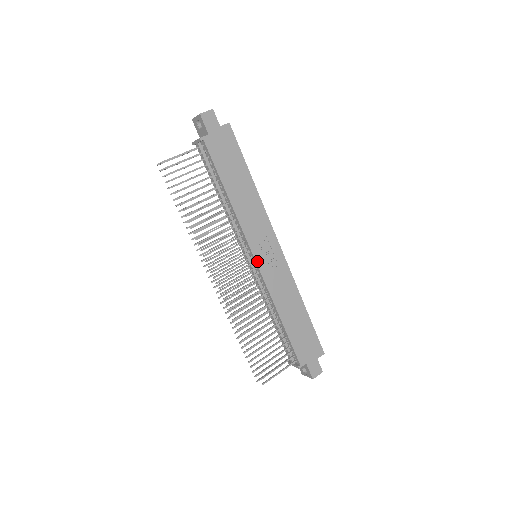
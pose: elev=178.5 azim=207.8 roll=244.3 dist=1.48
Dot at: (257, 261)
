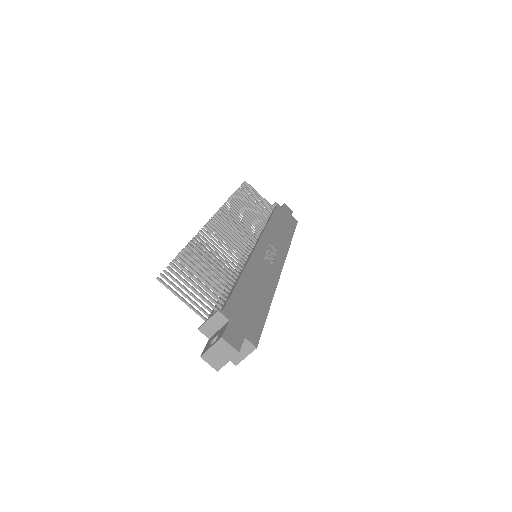
Dot at: (258, 245)
